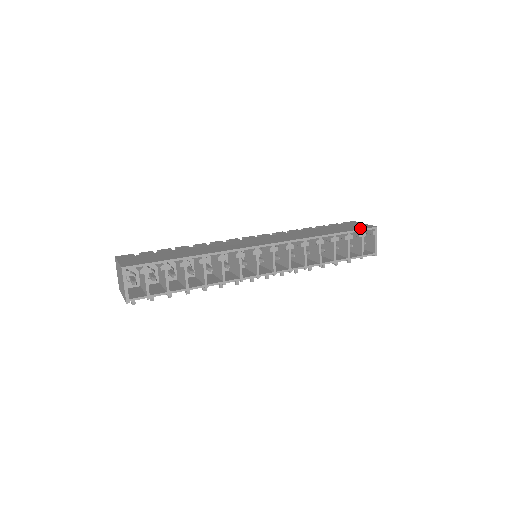
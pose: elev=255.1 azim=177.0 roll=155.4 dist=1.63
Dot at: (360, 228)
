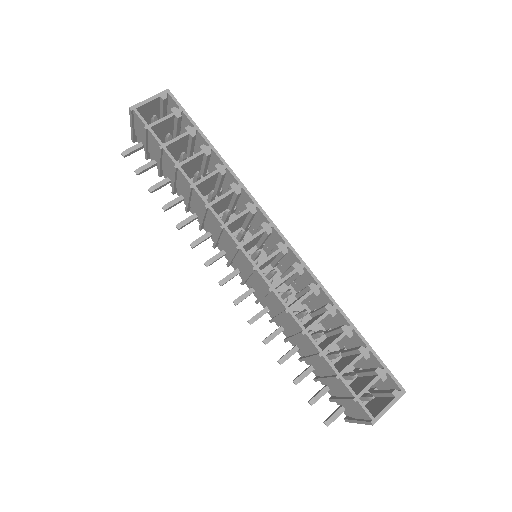
Dot at: (385, 367)
